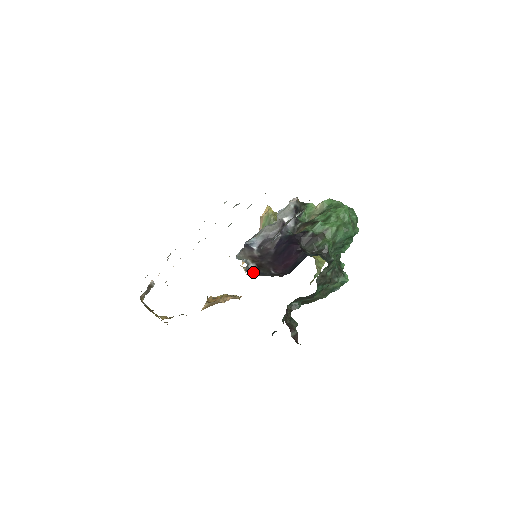
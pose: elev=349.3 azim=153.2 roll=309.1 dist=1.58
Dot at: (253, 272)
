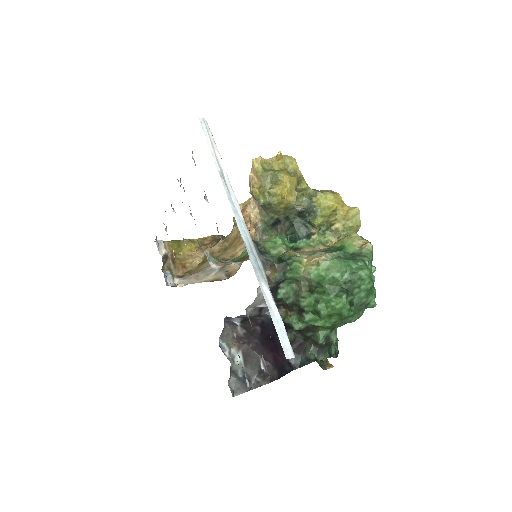
Dot at: (238, 379)
